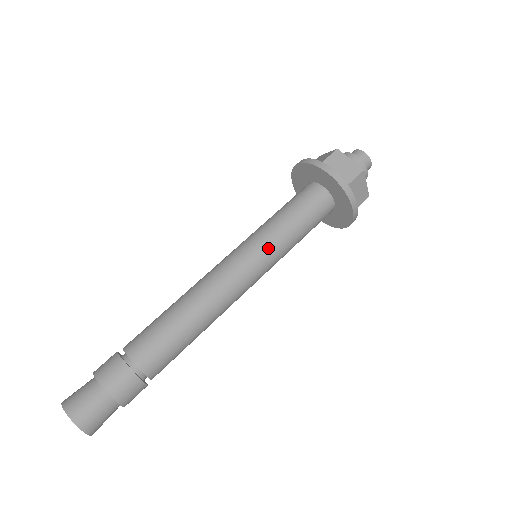
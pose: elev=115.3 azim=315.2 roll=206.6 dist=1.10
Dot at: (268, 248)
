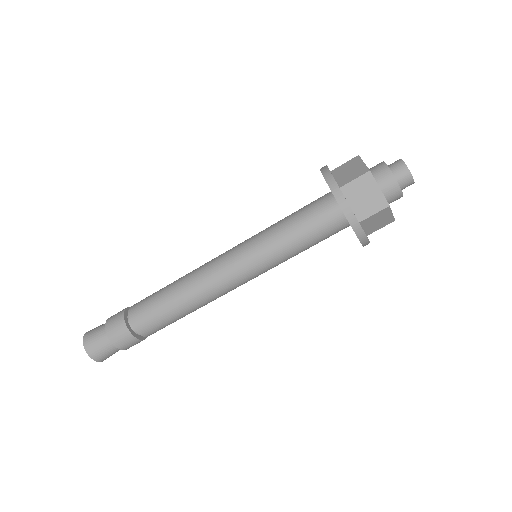
Dot at: (263, 261)
